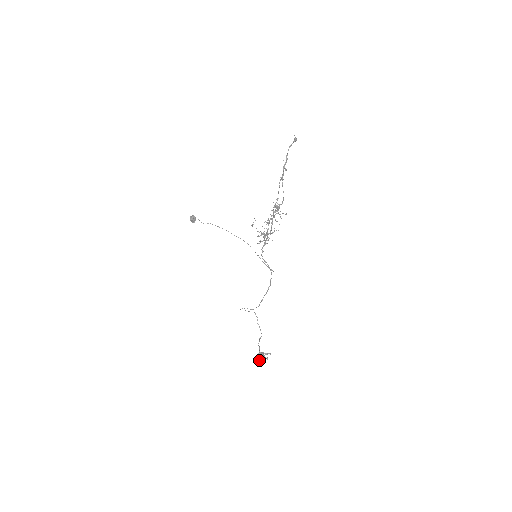
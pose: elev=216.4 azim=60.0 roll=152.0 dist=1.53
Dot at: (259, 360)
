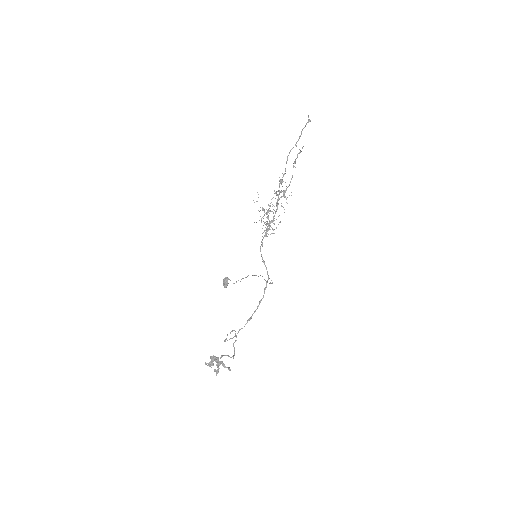
Dot at: (209, 363)
